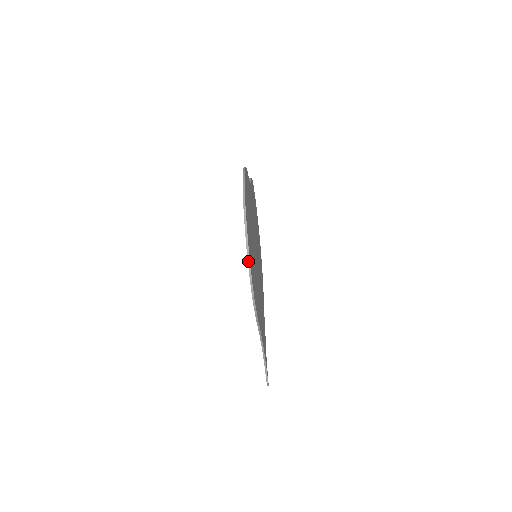
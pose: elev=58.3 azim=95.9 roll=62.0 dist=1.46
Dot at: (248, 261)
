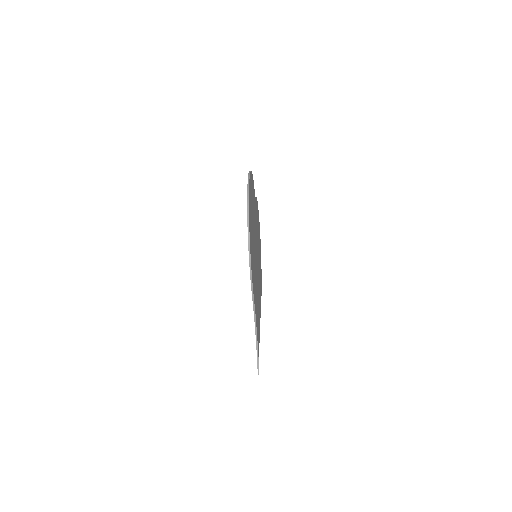
Dot at: (248, 228)
